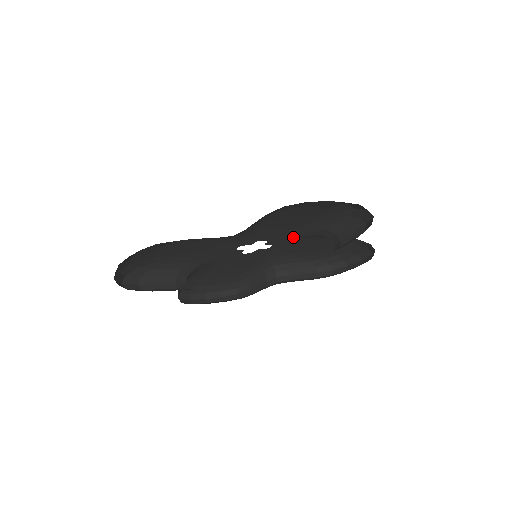
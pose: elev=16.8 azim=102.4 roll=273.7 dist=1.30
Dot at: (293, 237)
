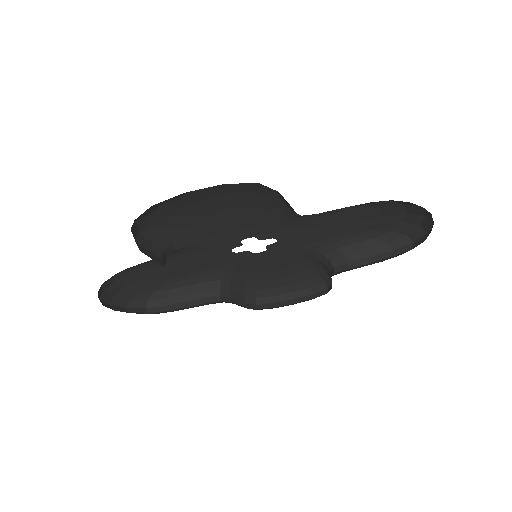
Dot at: (279, 225)
